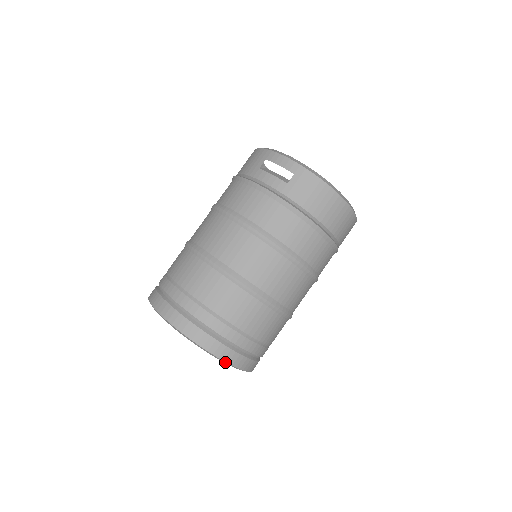
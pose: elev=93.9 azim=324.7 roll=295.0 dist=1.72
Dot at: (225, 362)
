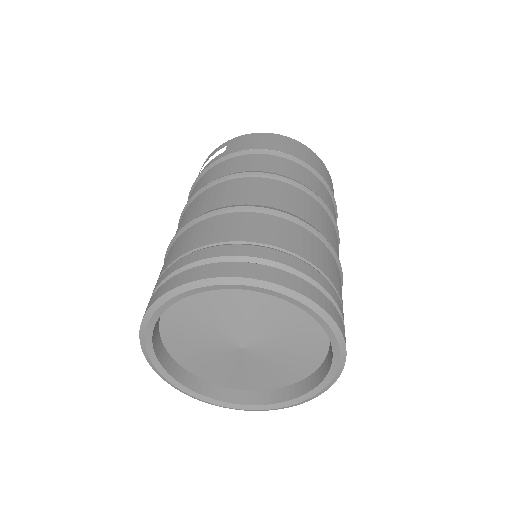
Dot at: (268, 284)
